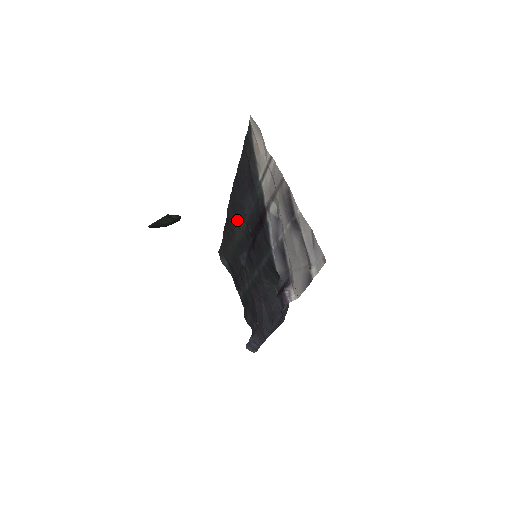
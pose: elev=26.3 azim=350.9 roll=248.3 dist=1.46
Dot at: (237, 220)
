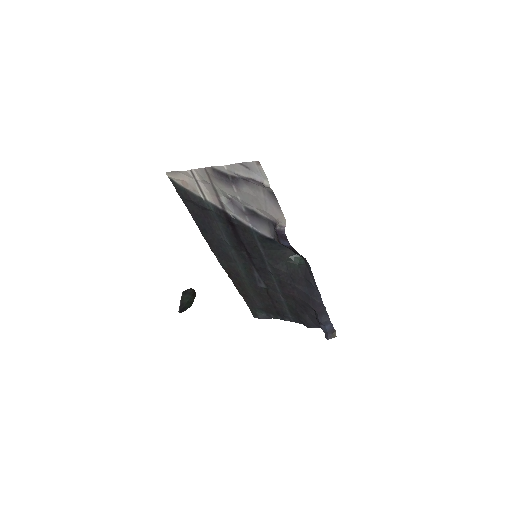
Dot at: (229, 258)
